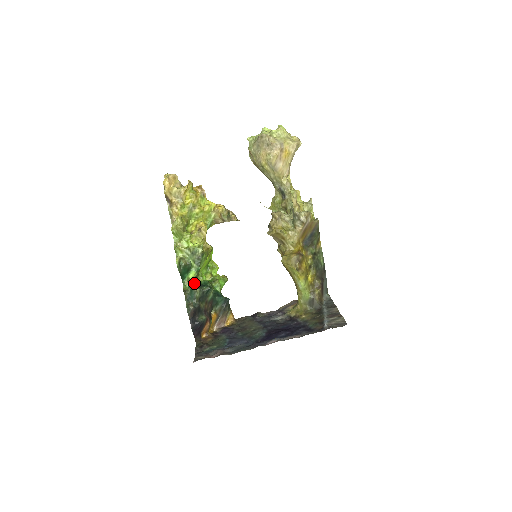
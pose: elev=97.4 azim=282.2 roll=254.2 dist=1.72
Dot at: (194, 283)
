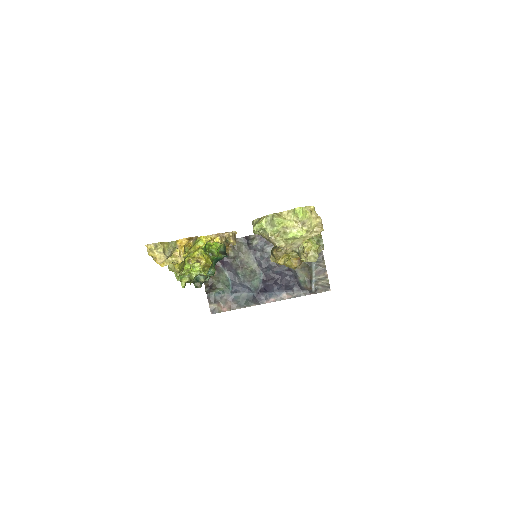
Dot at: occluded
